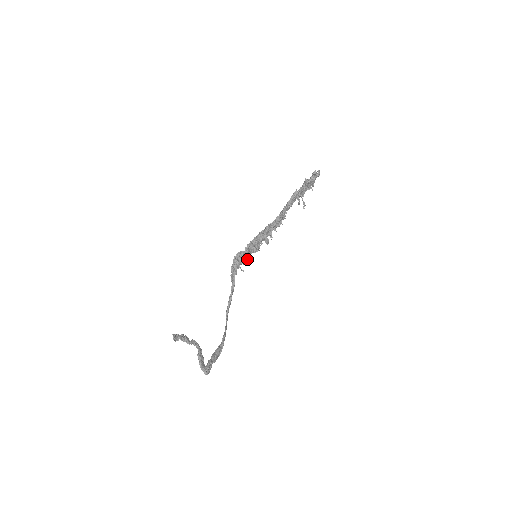
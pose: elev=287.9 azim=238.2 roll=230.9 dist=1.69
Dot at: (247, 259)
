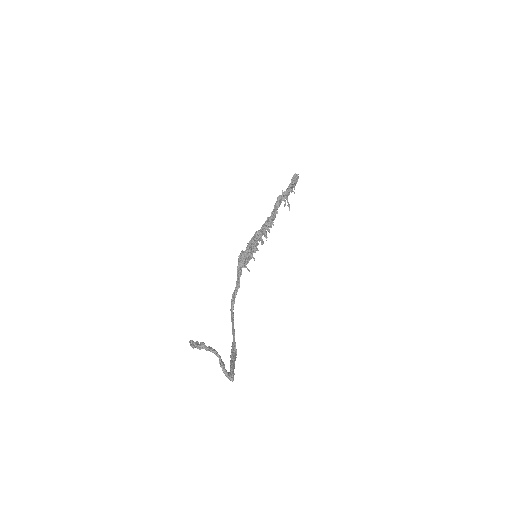
Dot at: (249, 259)
